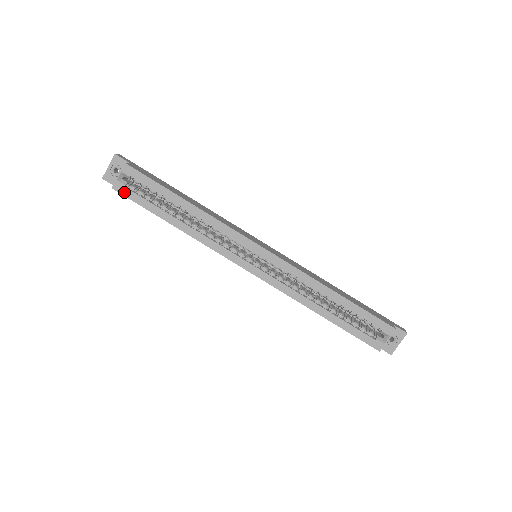
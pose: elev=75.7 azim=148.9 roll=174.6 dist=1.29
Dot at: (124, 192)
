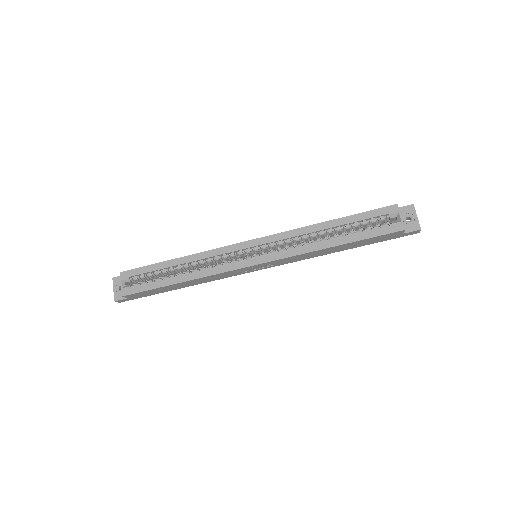
Dot at: (132, 291)
